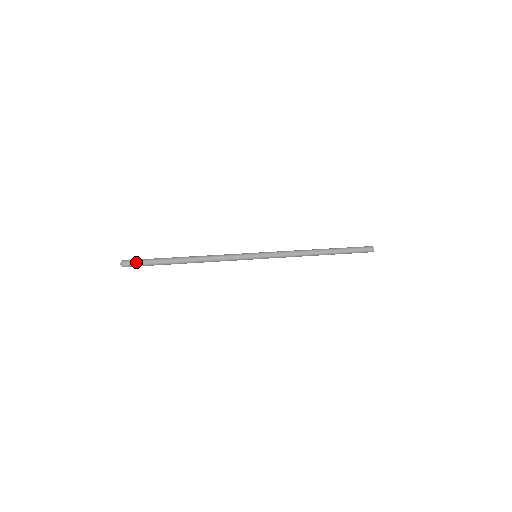
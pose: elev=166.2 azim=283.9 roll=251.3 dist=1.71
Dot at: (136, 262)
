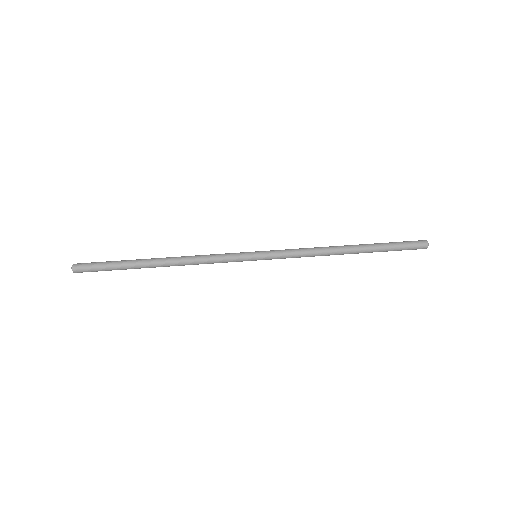
Dot at: (91, 266)
